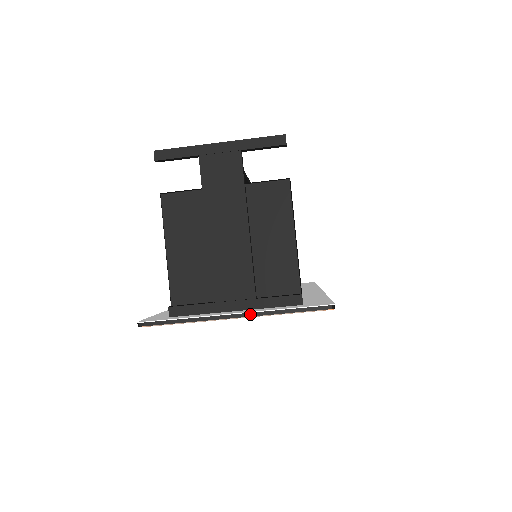
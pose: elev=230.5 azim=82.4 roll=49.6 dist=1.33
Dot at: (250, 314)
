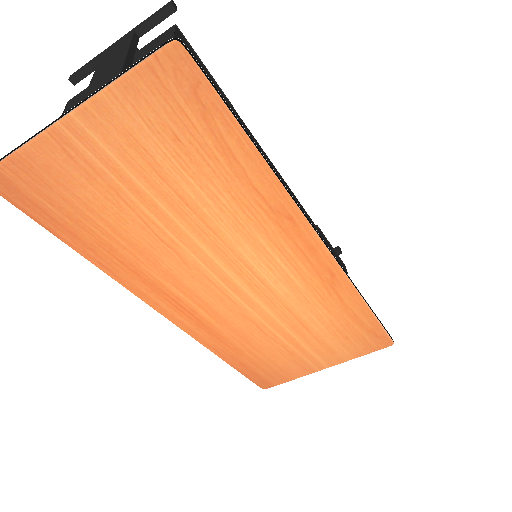
Dot at: (83, 101)
